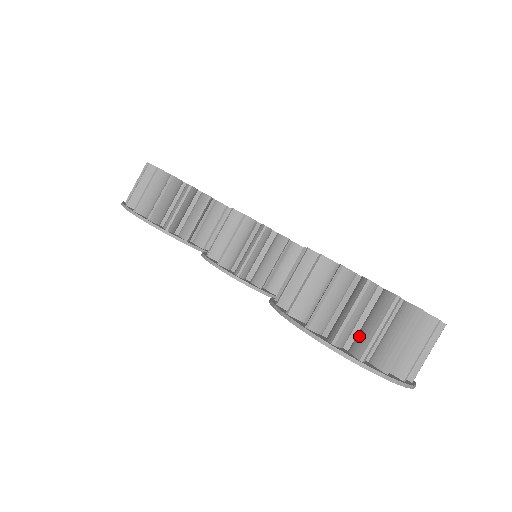
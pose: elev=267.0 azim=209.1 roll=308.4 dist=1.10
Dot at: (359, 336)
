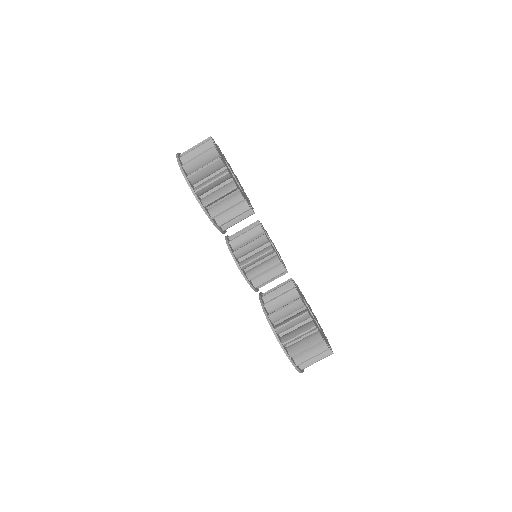
Dot at: (301, 354)
